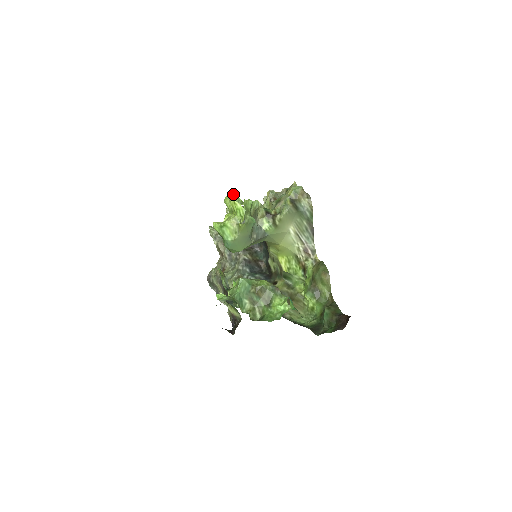
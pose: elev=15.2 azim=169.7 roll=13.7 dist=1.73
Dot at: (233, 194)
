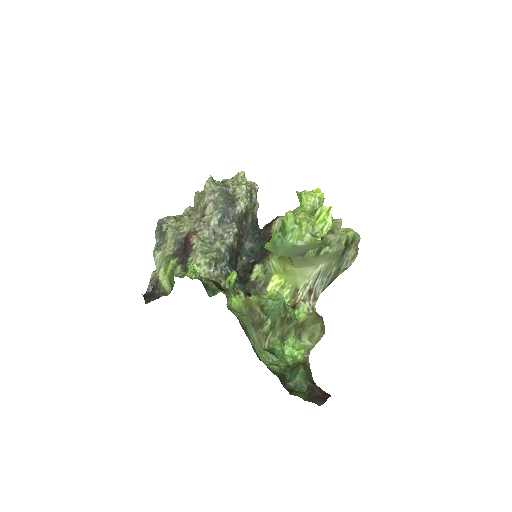
Dot at: (324, 198)
